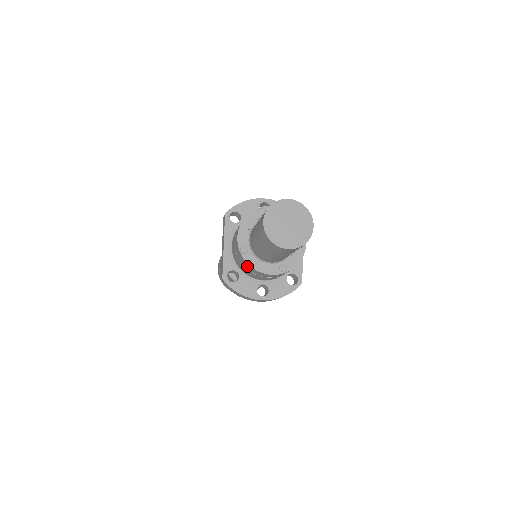
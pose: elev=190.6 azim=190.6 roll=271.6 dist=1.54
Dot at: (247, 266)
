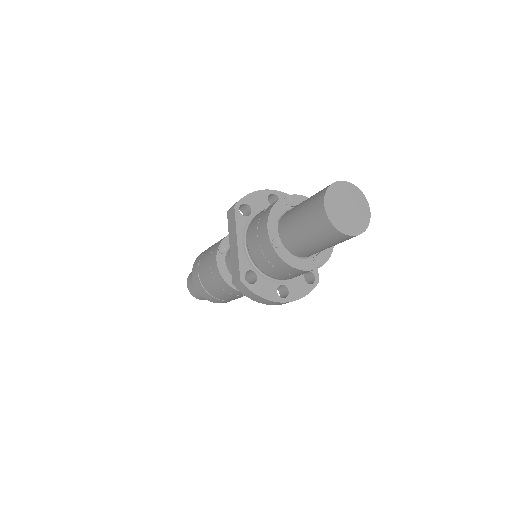
Dot at: (278, 262)
